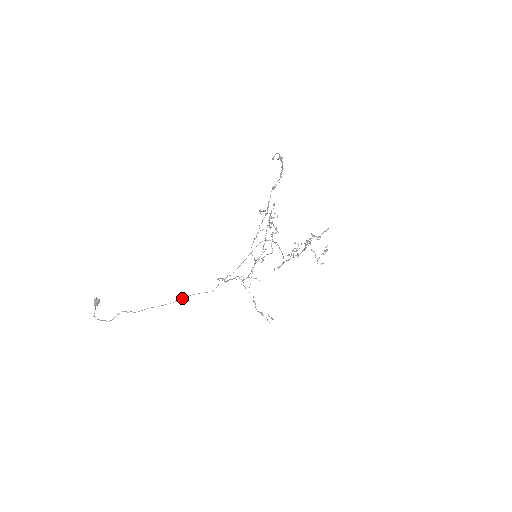
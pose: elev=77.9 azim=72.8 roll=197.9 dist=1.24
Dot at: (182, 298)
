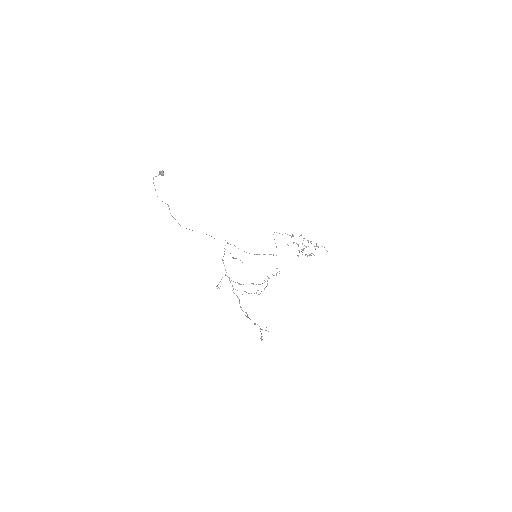
Dot at: occluded
